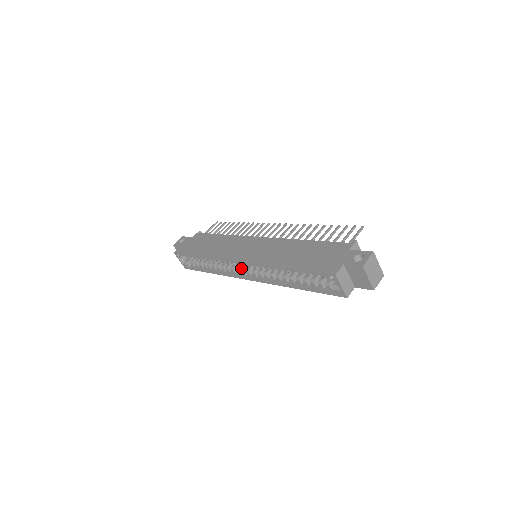
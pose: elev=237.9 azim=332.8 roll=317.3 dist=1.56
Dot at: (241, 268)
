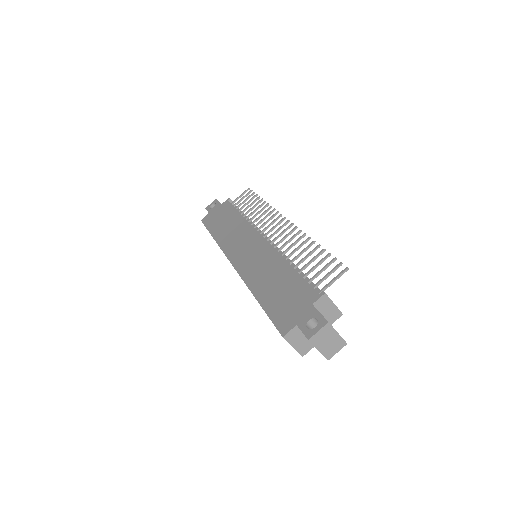
Dot at: occluded
